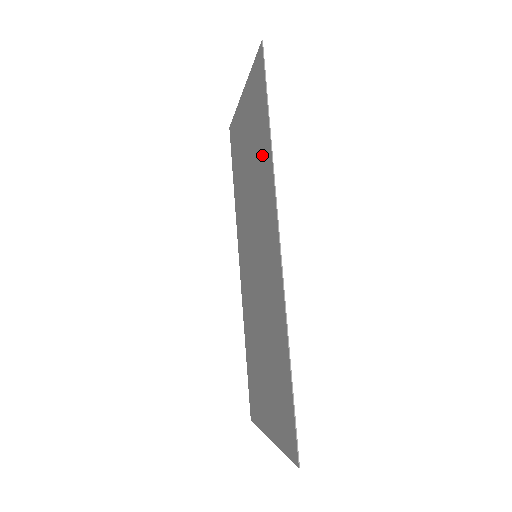
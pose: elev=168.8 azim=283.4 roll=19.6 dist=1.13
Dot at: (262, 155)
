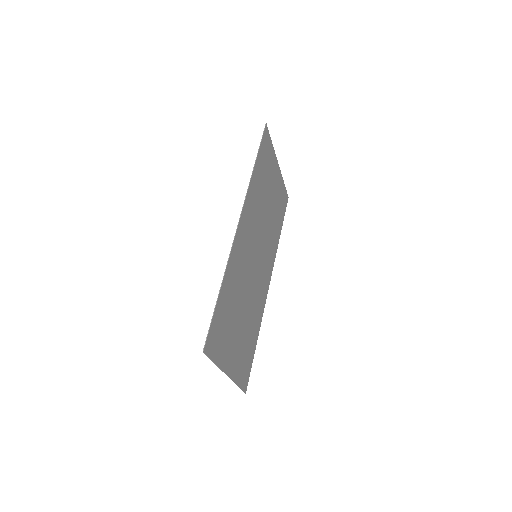
Dot at: (258, 185)
